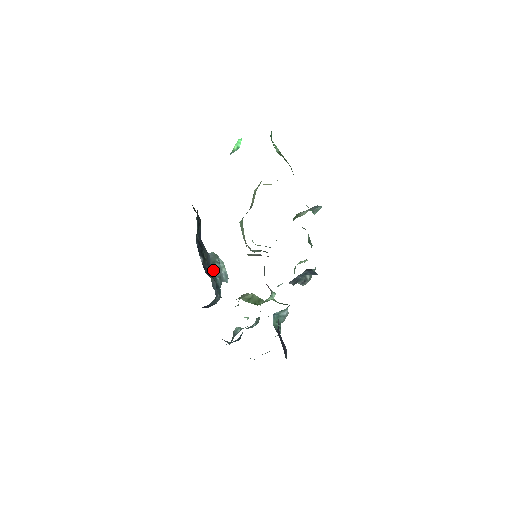
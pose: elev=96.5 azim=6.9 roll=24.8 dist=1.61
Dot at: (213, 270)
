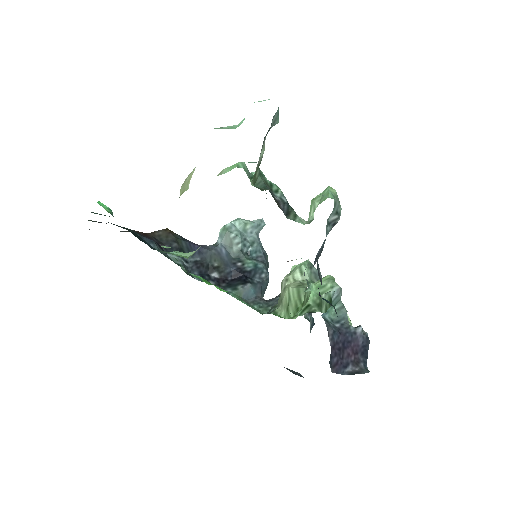
Dot at: (237, 254)
